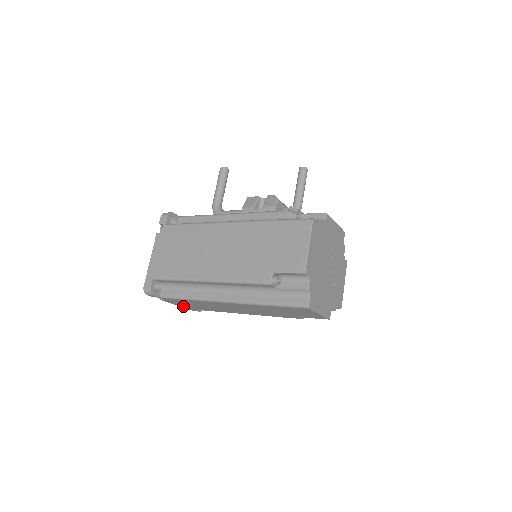
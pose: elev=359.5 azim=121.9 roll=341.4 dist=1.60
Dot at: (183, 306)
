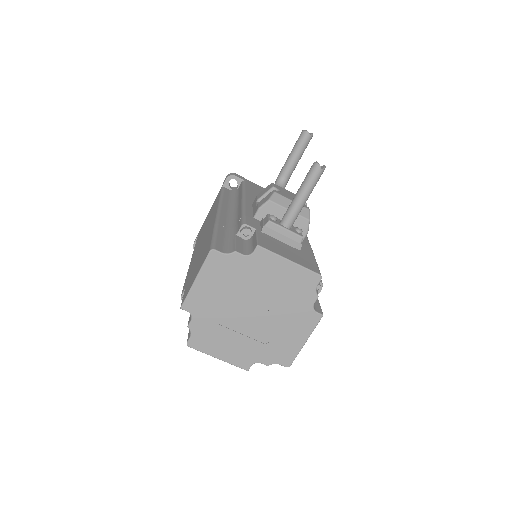
Dot at: occluded
